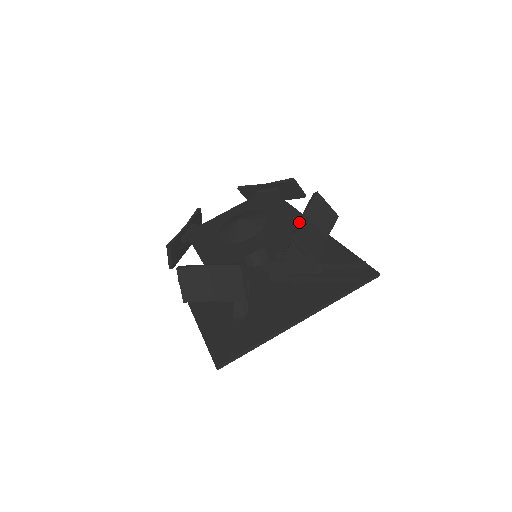
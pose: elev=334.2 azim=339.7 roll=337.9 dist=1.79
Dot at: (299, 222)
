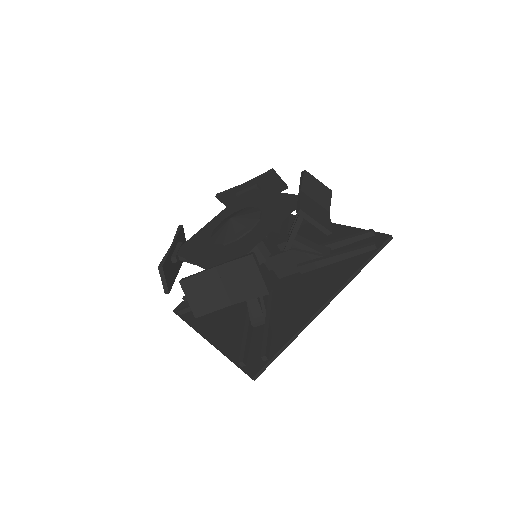
Dot at: (299, 199)
